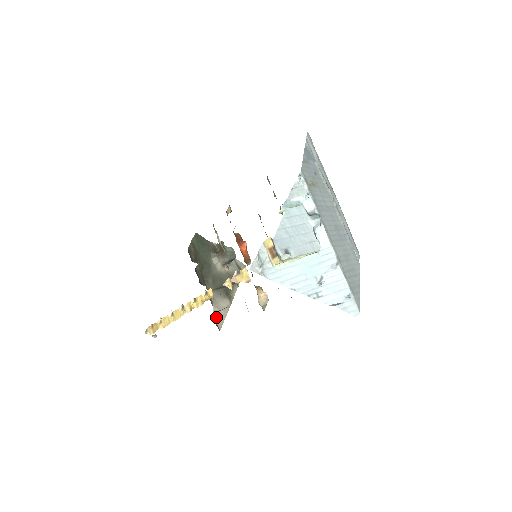
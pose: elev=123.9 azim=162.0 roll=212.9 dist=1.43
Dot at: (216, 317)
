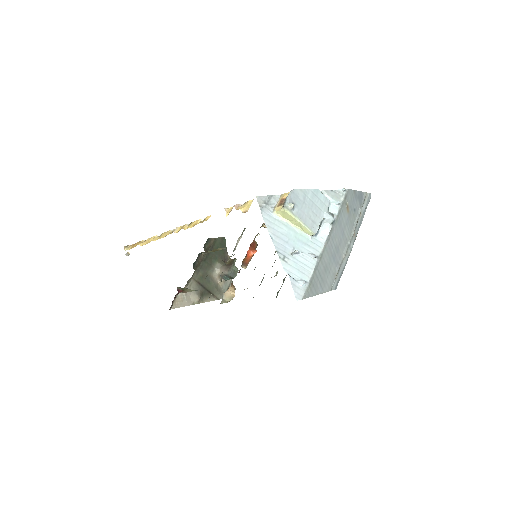
Dot at: (178, 298)
